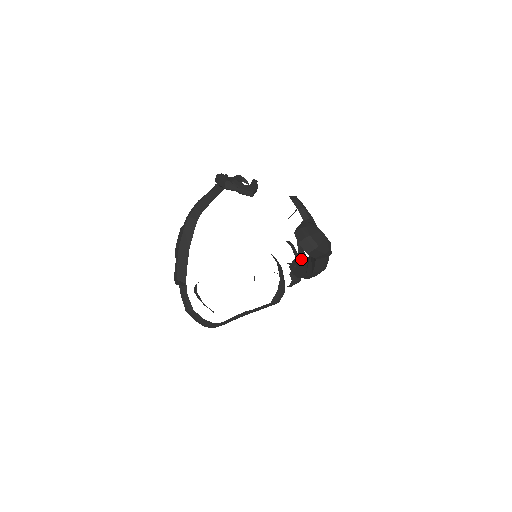
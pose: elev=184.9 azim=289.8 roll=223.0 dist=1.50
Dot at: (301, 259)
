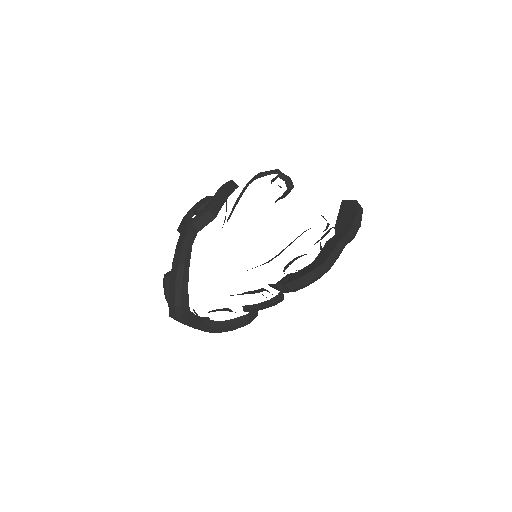
Dot at: (295, 272)
